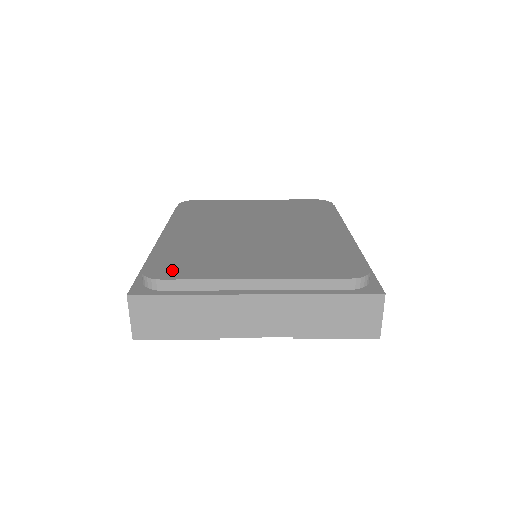
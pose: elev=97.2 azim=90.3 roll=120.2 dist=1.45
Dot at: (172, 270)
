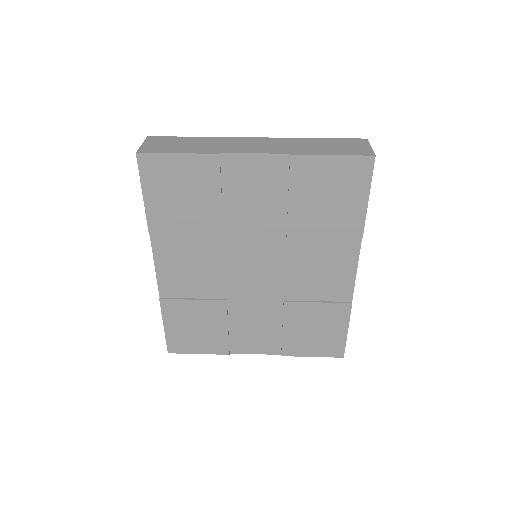
Dot at: occluded
